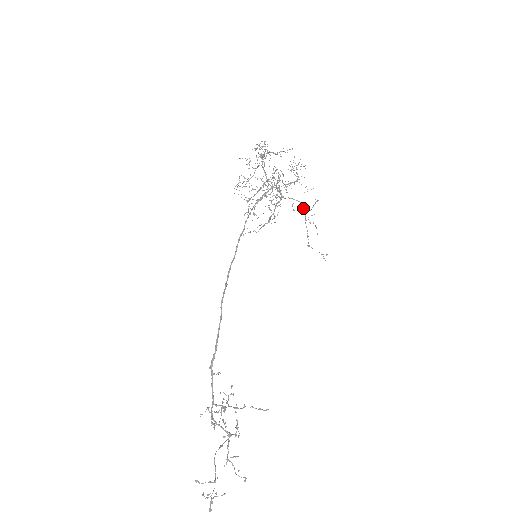
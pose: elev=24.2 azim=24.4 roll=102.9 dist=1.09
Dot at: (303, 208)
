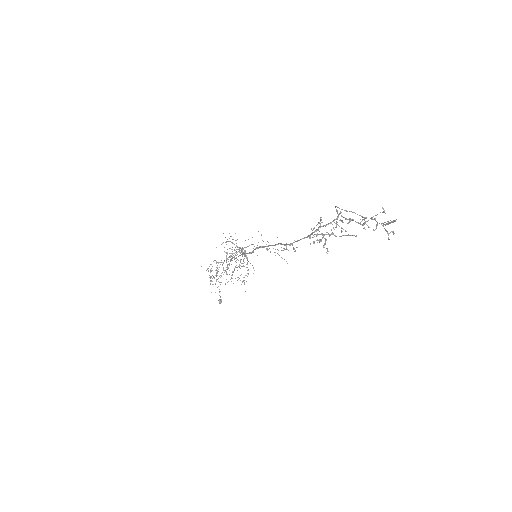
Dot at: occluded
